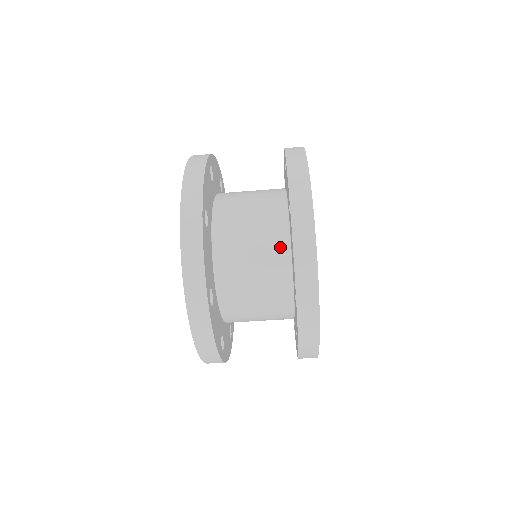
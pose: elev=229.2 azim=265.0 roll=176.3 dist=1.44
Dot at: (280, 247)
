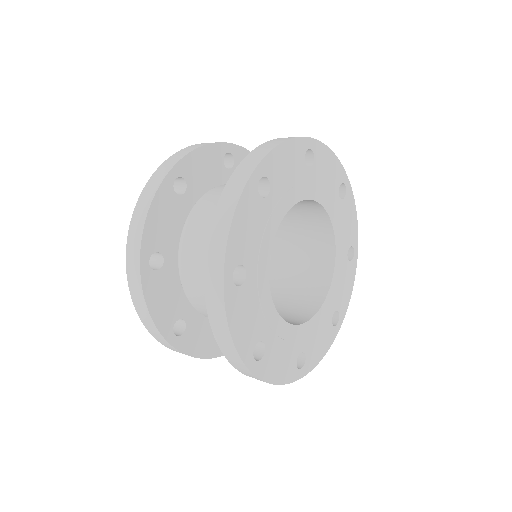
Dot at: occluded
